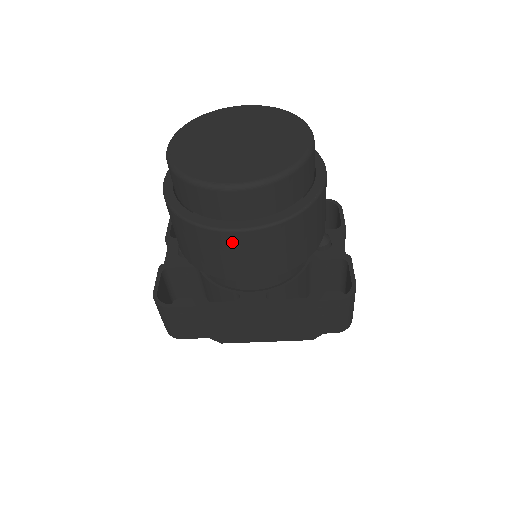
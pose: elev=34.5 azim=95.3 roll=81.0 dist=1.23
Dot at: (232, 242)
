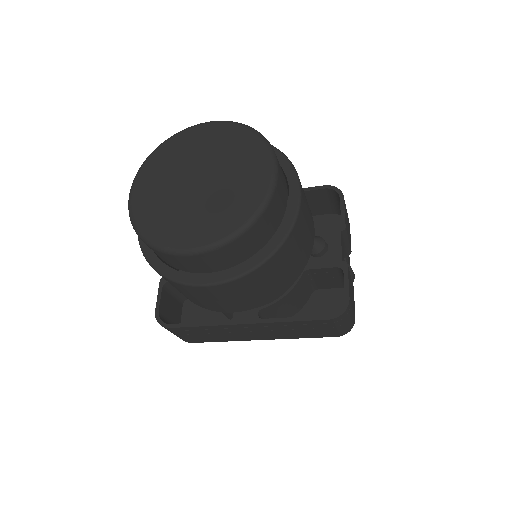
Dot at: (203, 292)
